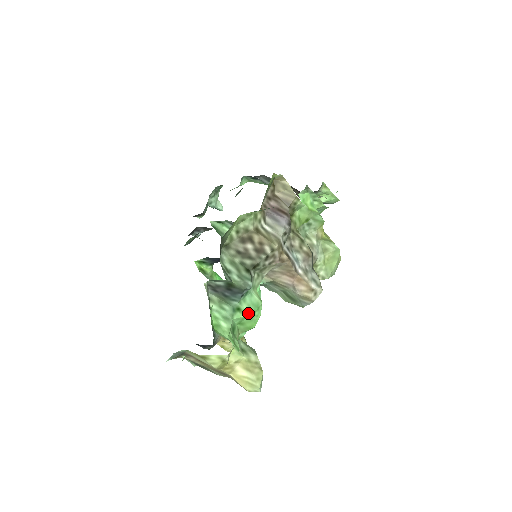
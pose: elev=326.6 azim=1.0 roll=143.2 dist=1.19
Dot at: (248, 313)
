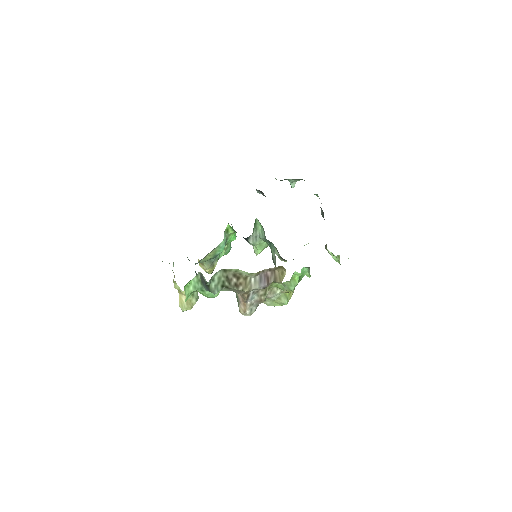
Dot at: (206, 295)
